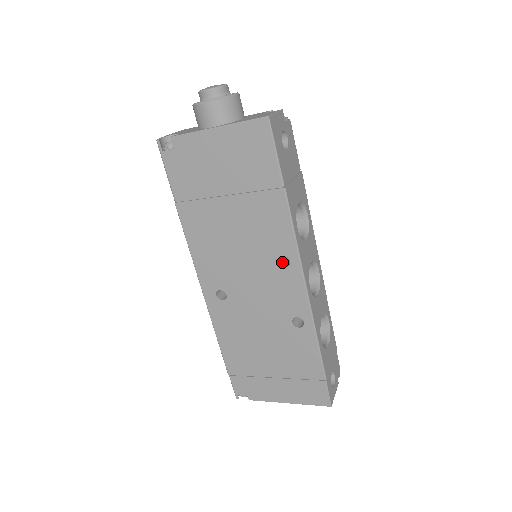
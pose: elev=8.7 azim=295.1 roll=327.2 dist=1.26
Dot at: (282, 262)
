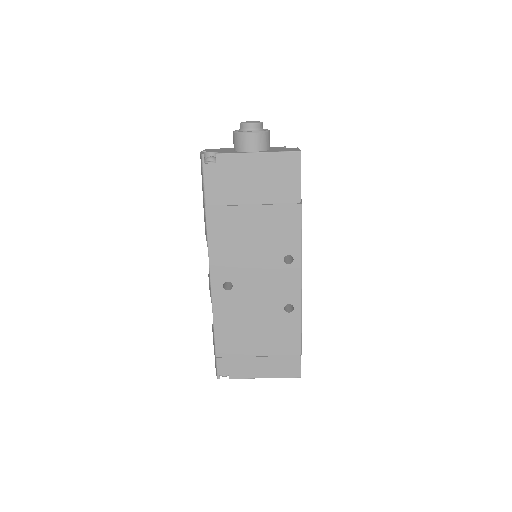
Dot at: (284, 260)
